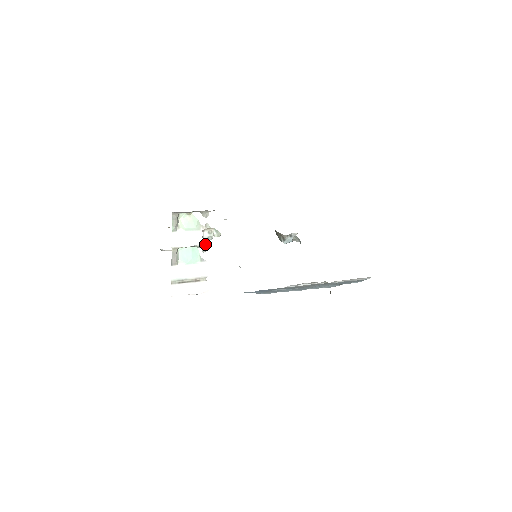
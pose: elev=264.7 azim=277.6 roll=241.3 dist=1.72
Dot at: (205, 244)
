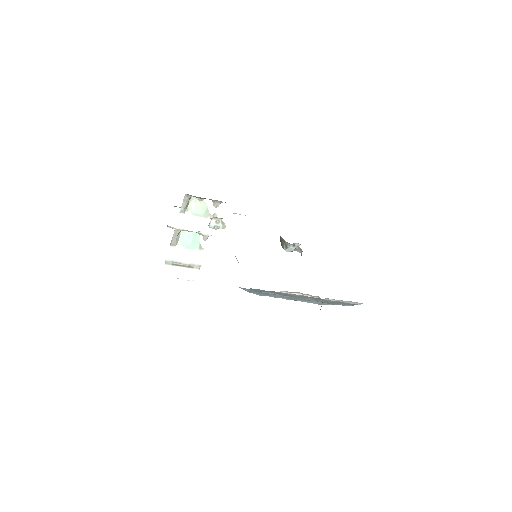
Dot at: (208, 233)
